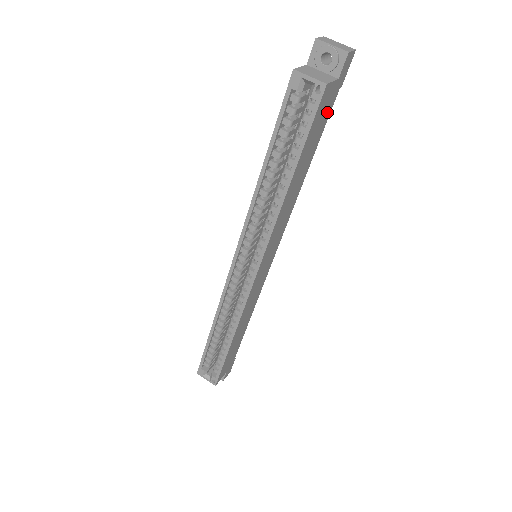
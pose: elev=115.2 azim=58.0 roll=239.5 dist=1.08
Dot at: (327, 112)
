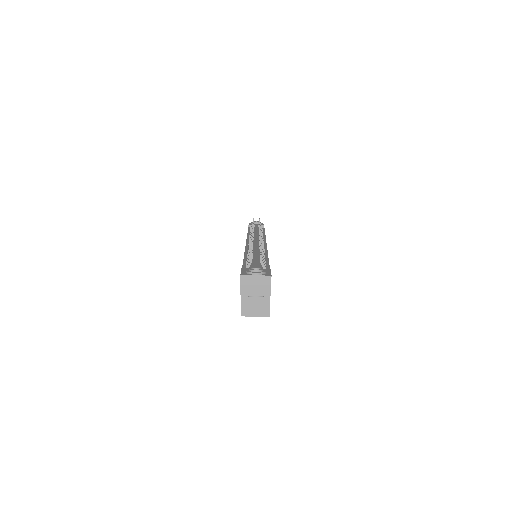
Dot at: occluded
